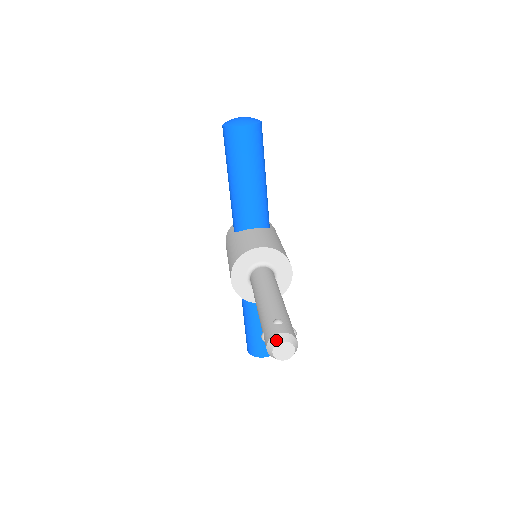
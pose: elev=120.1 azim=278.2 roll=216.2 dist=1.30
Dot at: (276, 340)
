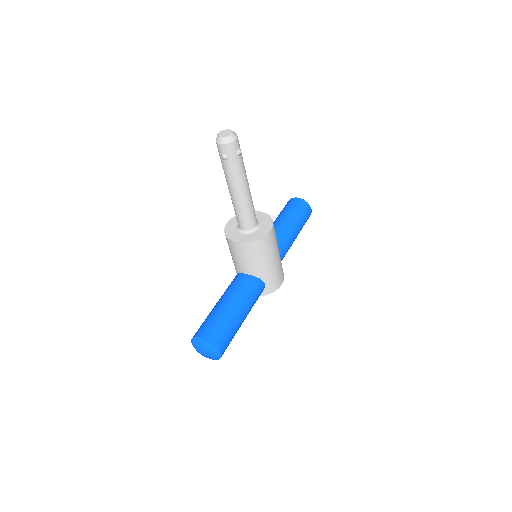
Dot at: (226, 131)
